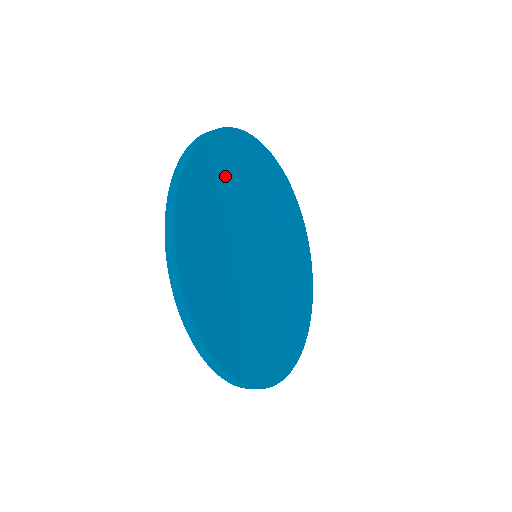
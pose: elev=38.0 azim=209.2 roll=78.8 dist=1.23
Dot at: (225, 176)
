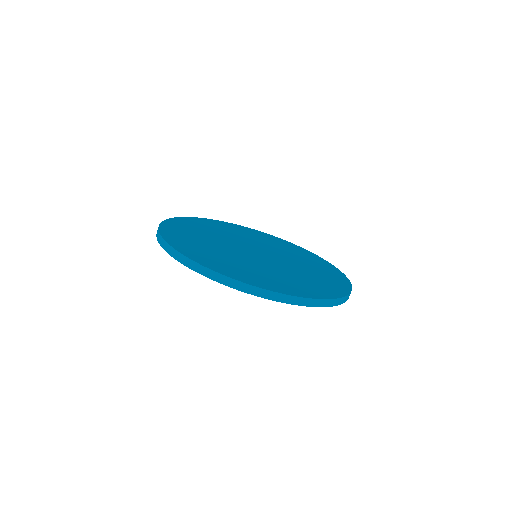
Dot at: (196, 229)
